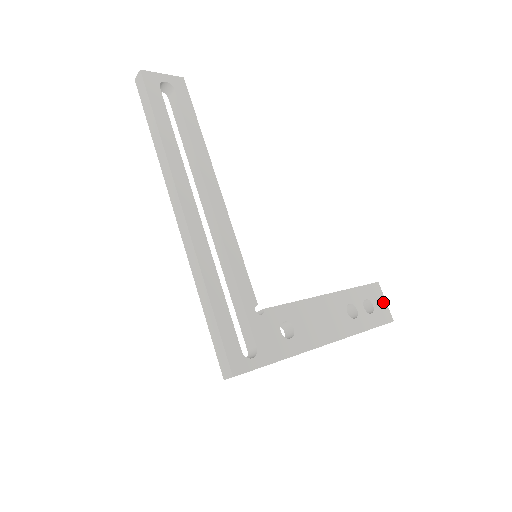
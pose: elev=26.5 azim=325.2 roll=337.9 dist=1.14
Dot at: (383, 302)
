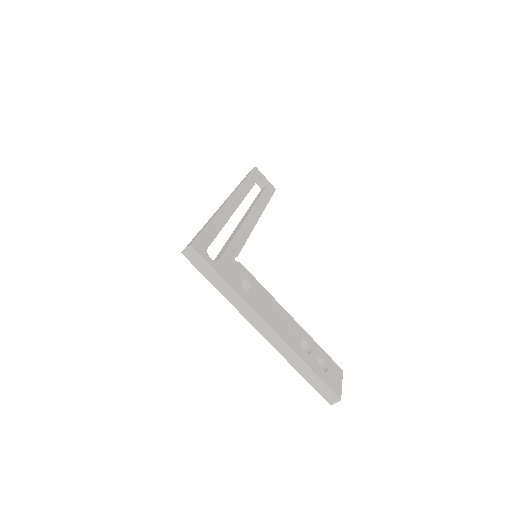
Dot at: (339, 381)
